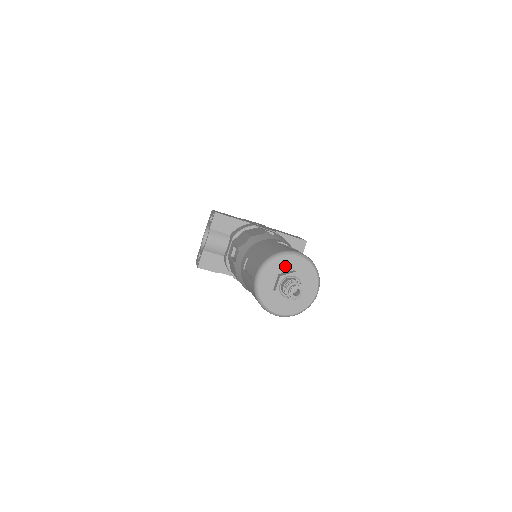
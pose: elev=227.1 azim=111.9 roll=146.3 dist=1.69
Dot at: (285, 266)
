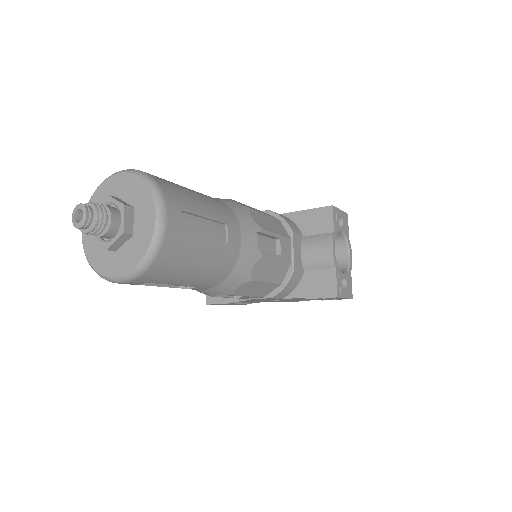
Dot at: occluded
